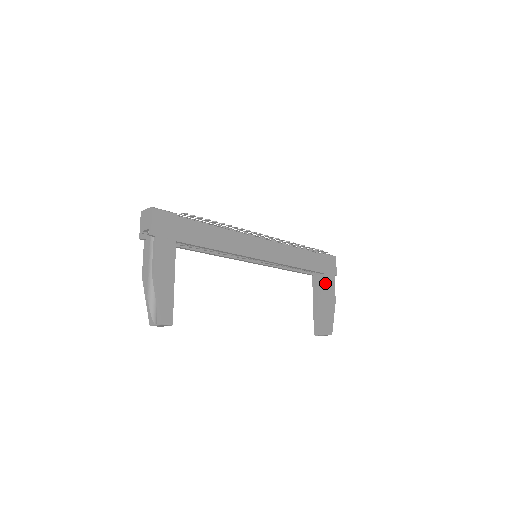
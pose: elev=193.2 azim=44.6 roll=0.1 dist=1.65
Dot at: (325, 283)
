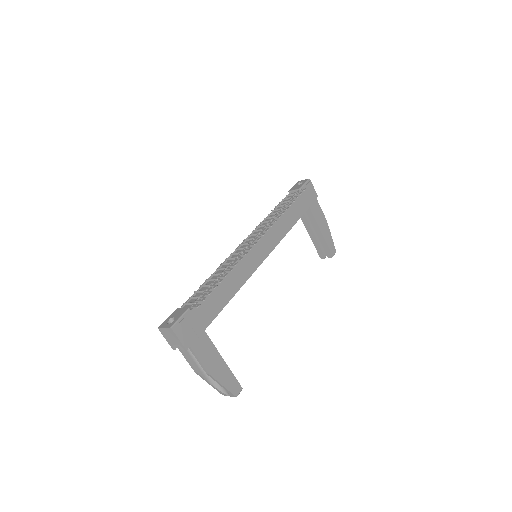
Dot at: (313, 215)
